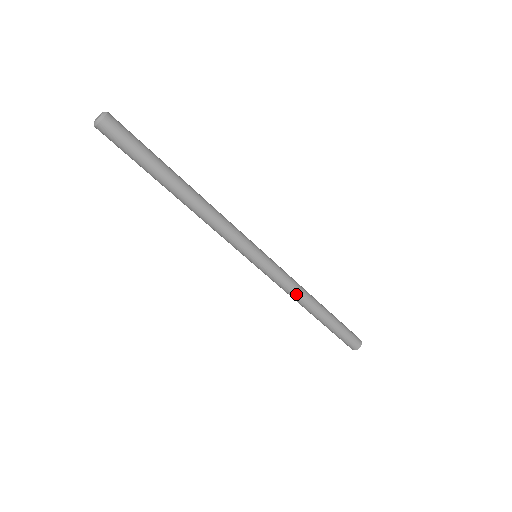
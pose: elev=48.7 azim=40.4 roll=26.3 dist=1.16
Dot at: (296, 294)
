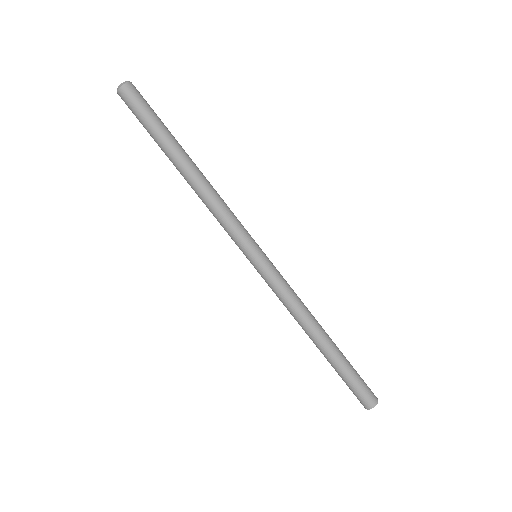
Dot at: (299, 309)
